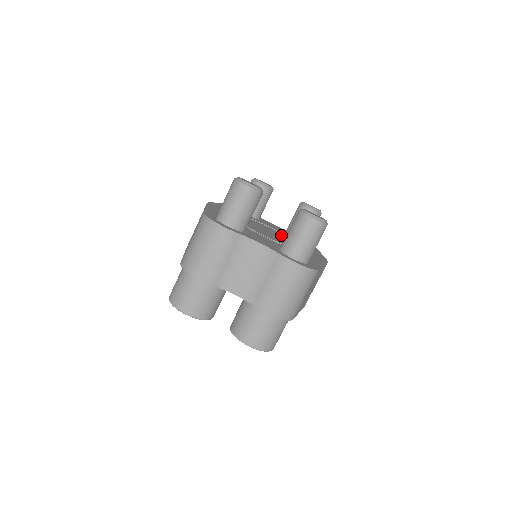
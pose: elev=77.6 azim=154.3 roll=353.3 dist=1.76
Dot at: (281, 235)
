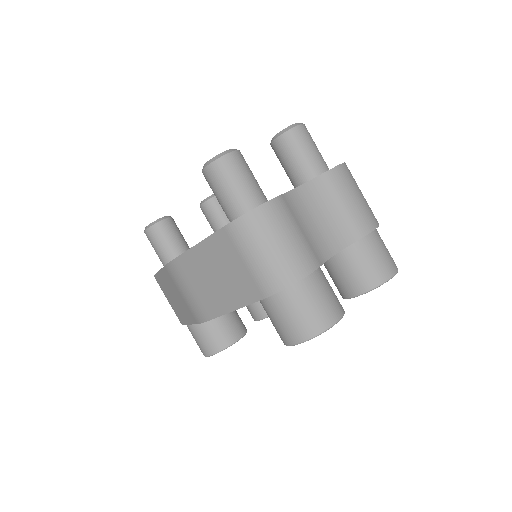
Dot at: occluded
